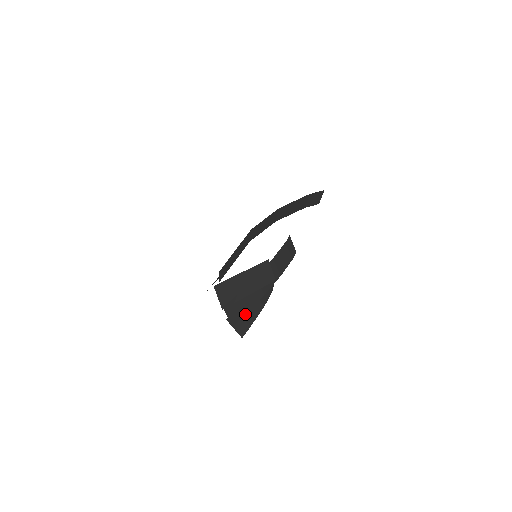
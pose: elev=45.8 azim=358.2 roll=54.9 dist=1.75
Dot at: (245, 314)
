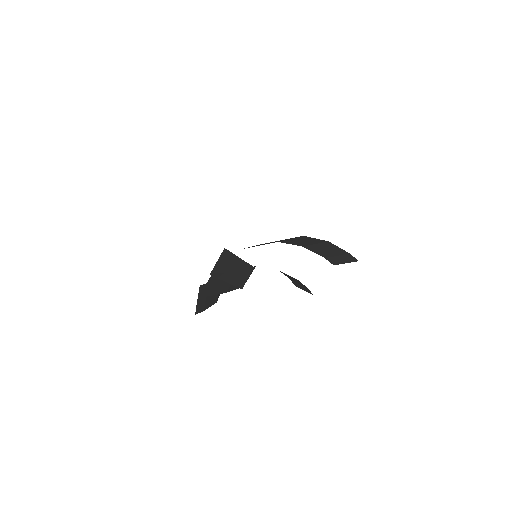
Dot at: (209, 295)
